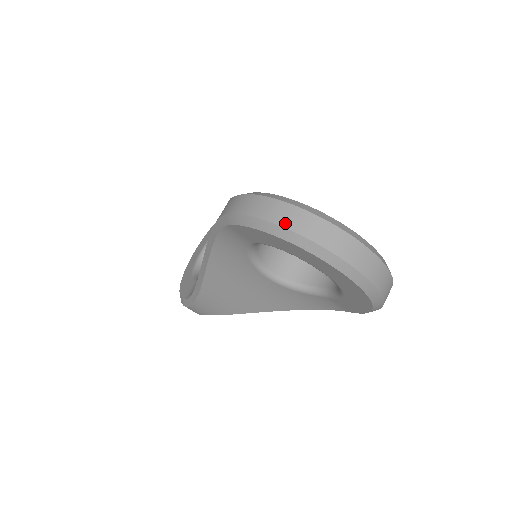
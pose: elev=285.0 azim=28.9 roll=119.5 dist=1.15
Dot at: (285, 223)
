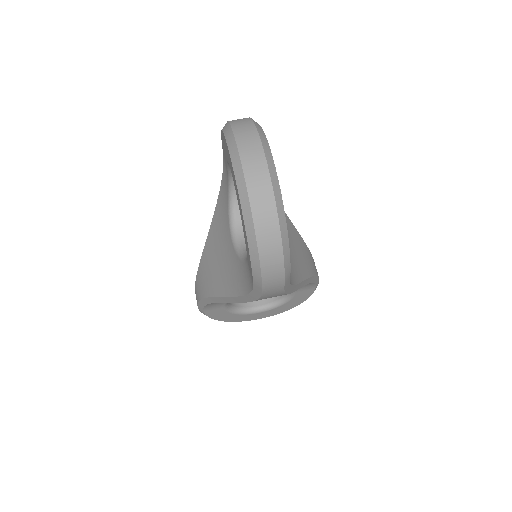
Dot at: (232, 120)
